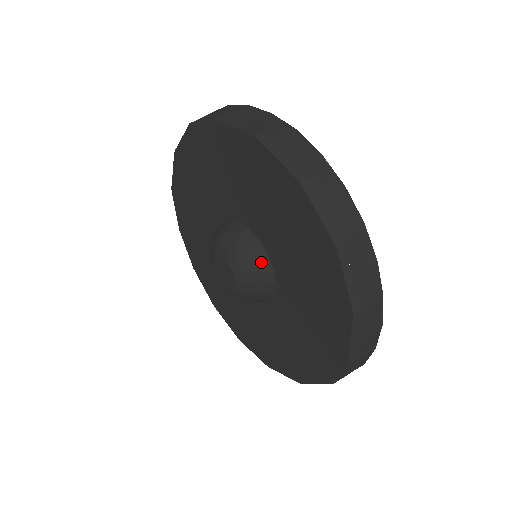
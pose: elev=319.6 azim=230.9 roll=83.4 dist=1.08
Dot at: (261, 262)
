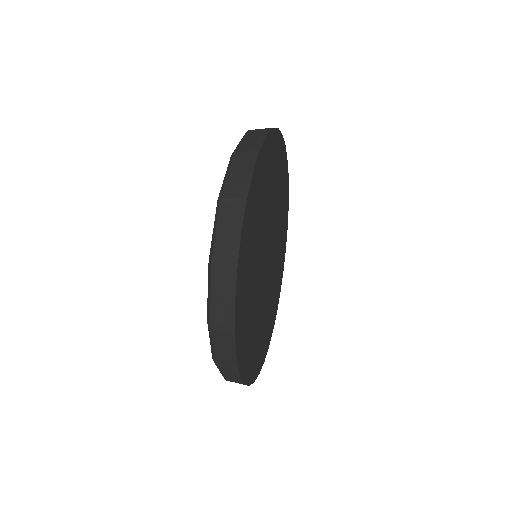
Dot at: occluded
